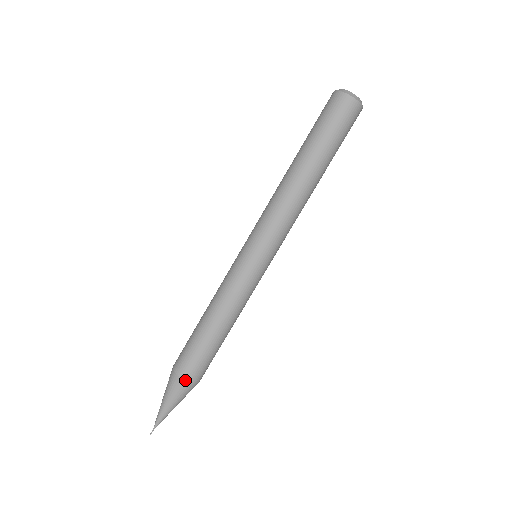
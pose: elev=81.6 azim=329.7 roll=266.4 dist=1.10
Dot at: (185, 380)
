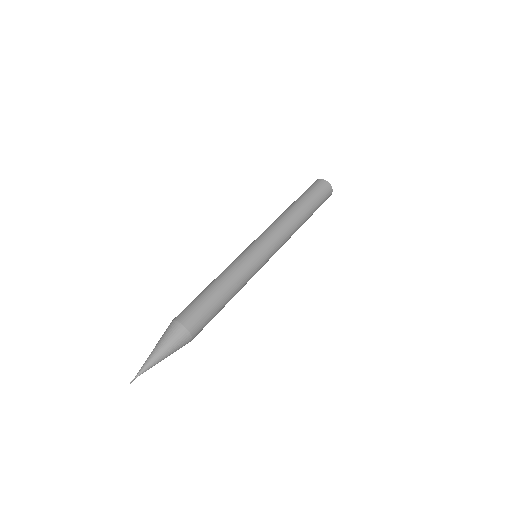
Dot at: (178, 322)
